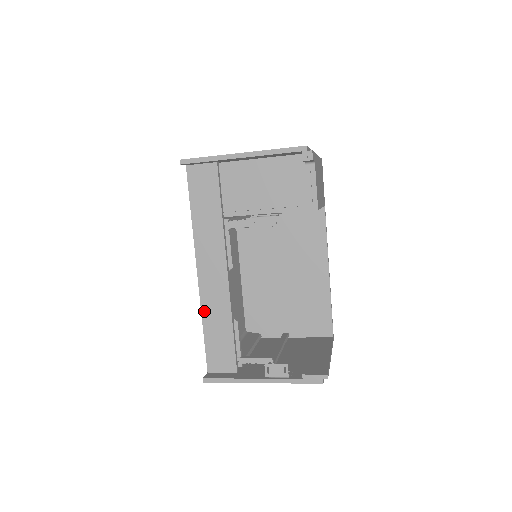
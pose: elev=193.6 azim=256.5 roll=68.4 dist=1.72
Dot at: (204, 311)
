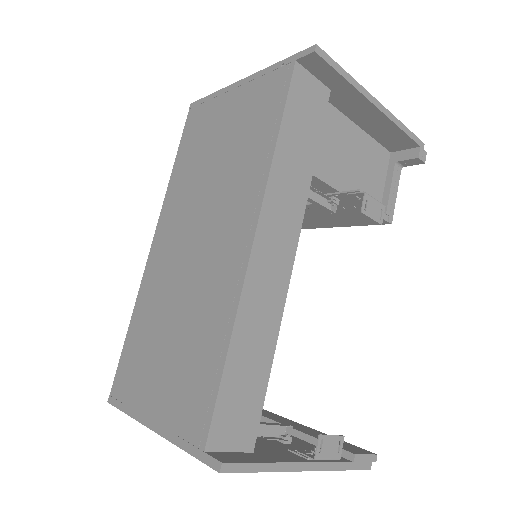
Dot at: (241, 317)
